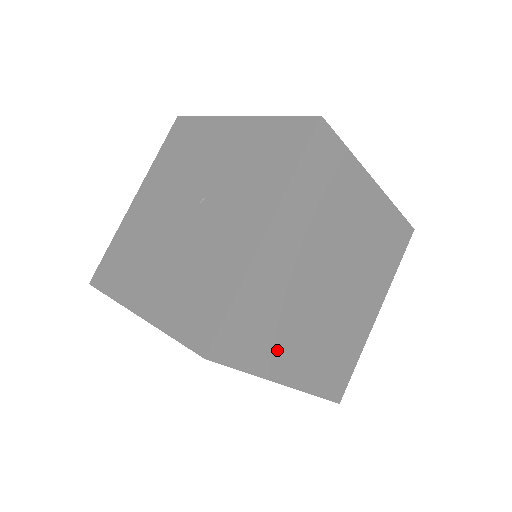
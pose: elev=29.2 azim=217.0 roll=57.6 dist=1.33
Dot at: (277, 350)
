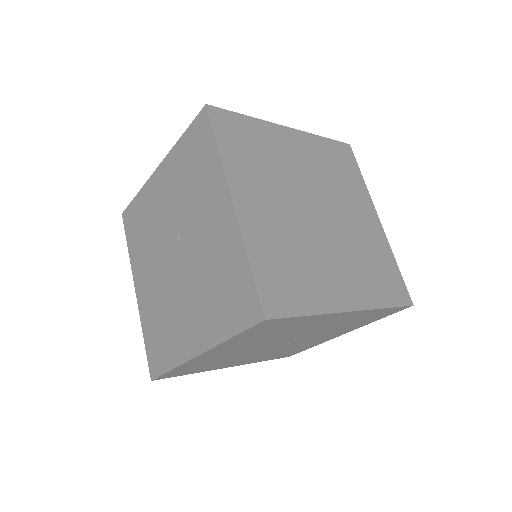
Dot at: (319, 286)
